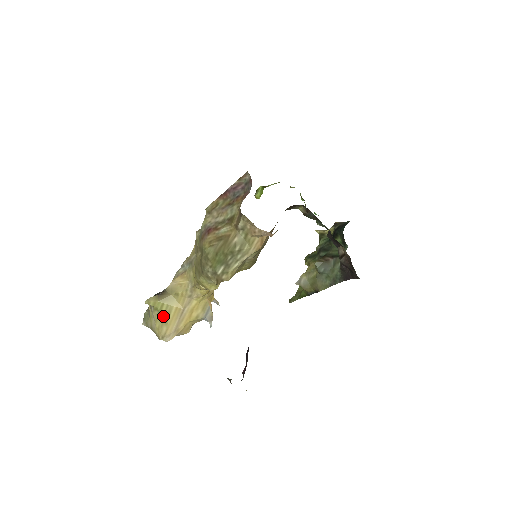
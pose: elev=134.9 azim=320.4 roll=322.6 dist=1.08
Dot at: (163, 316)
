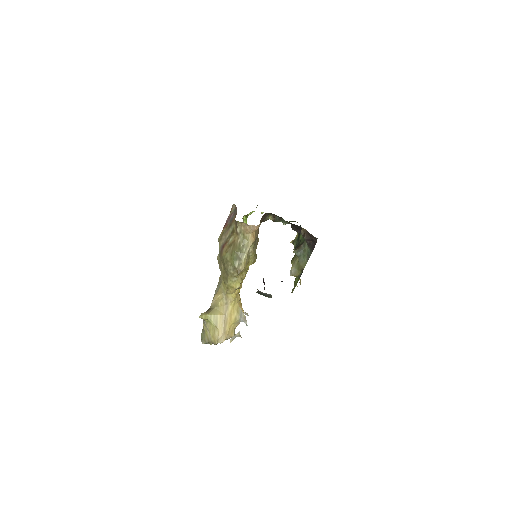
Dot at: (213, 324)
